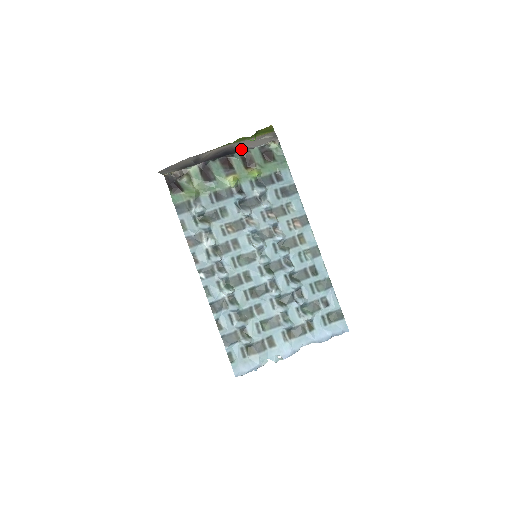
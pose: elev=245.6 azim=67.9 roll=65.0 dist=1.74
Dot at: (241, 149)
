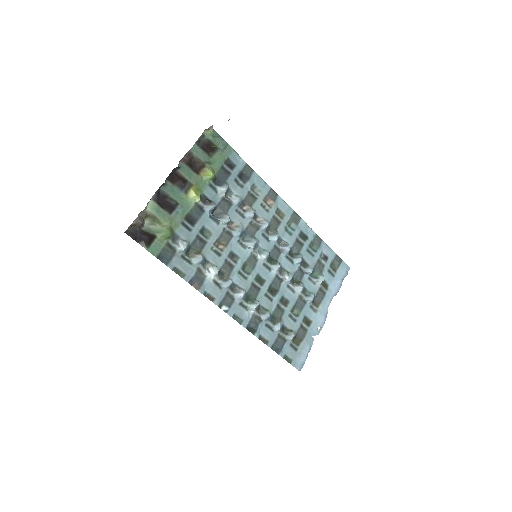
Dot at: occluded
